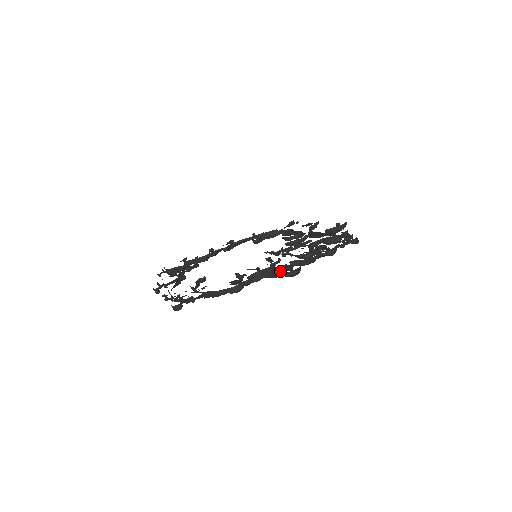
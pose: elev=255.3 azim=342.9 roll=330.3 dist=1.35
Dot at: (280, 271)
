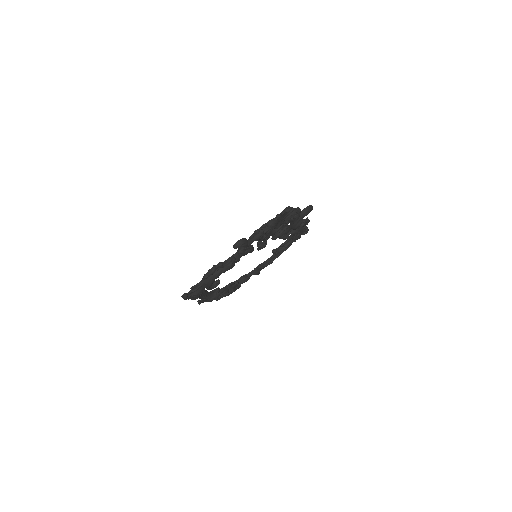
Dot at: (239, 250)
